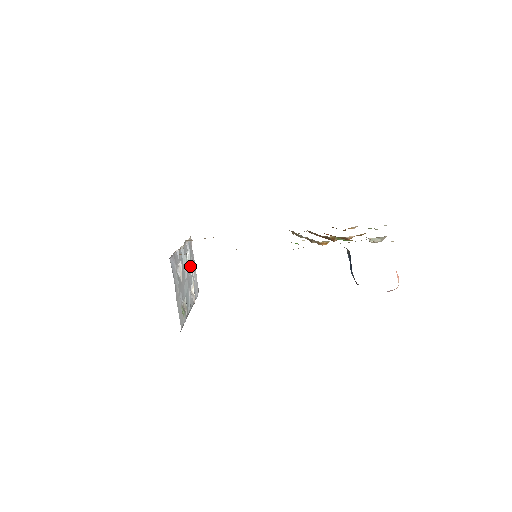
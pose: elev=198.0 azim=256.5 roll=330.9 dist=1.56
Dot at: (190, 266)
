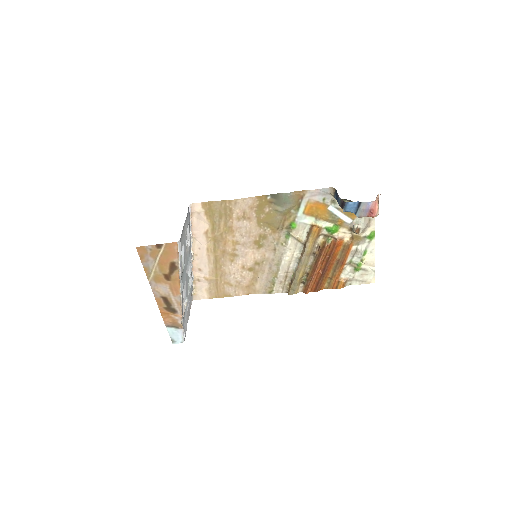
Dot at: (189, 290)
